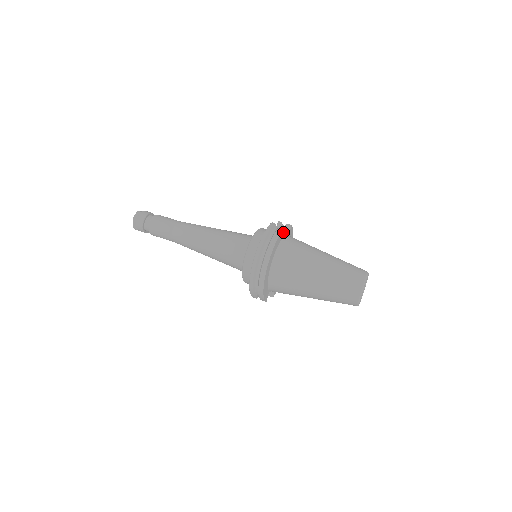
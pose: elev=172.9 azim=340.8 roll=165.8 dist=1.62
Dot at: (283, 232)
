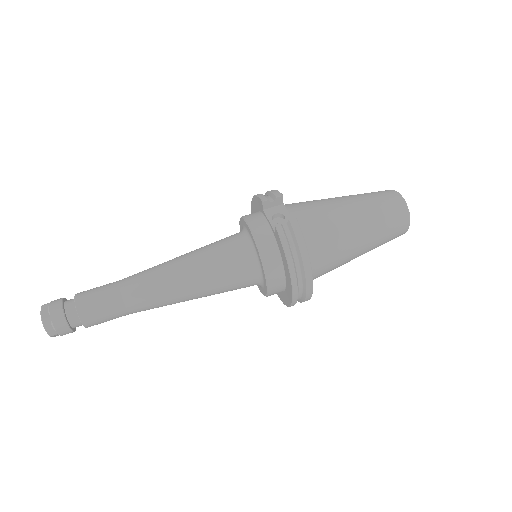
Dot at: (297, 227)
